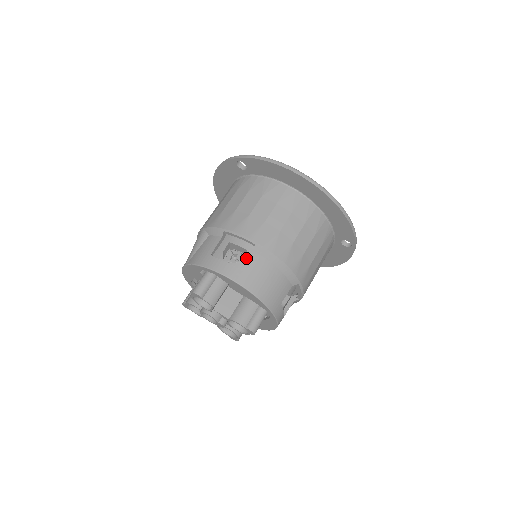
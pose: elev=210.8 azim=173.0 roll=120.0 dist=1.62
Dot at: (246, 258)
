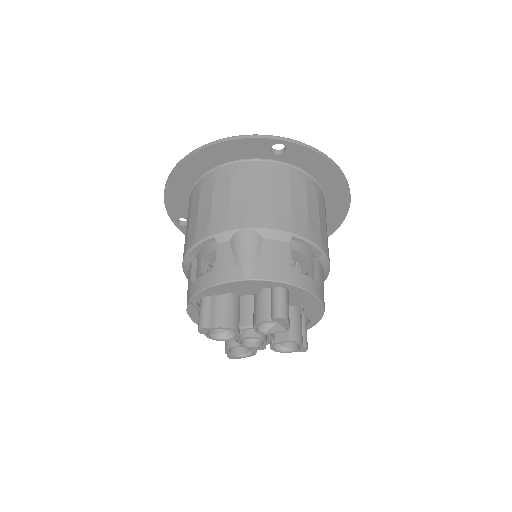
Dot at: (311, 268)
